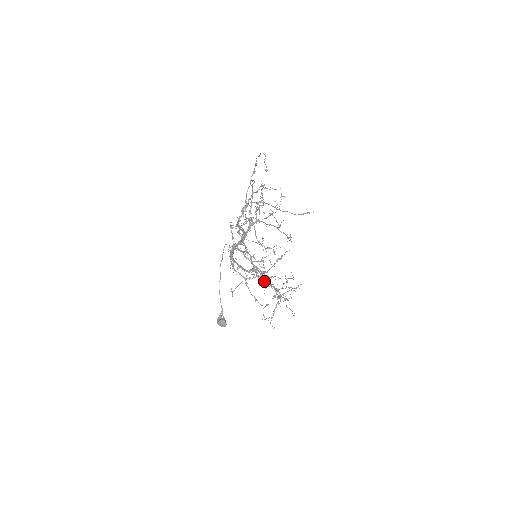
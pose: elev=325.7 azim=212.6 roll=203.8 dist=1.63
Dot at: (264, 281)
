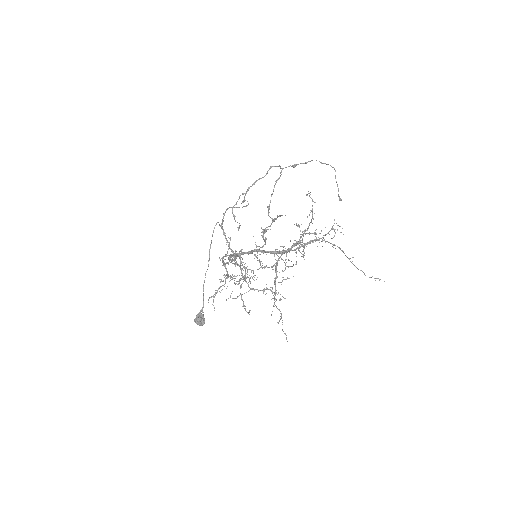
Dot at: (244, 277)
